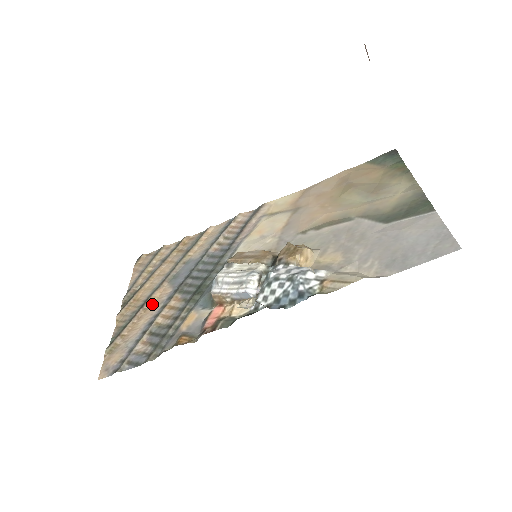
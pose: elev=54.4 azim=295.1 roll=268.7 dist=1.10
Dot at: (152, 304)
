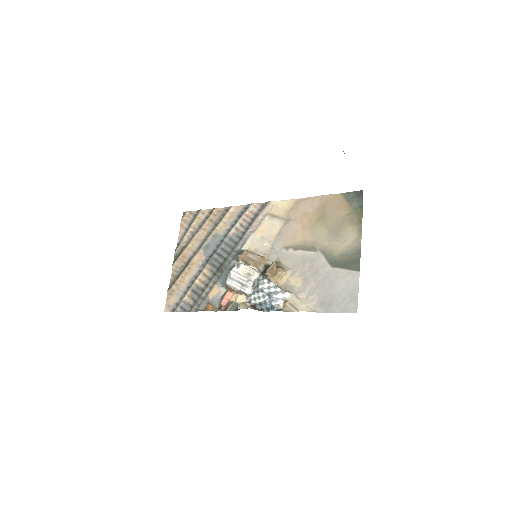
Dot at: (193, 265)
